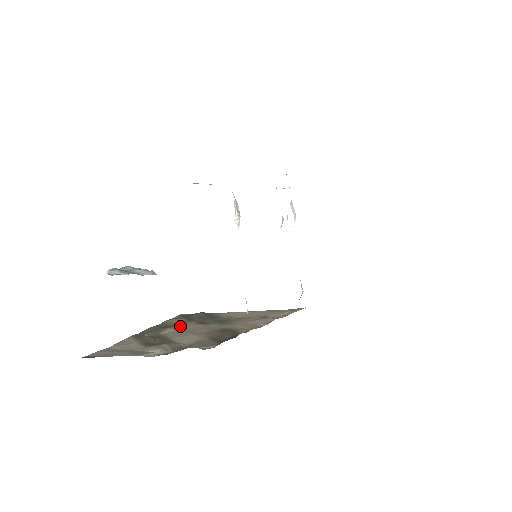
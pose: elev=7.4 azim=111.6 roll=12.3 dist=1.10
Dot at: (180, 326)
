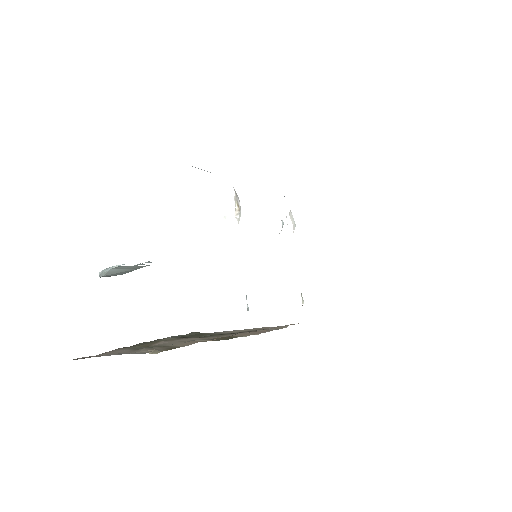
Dot at: (173, 340)
